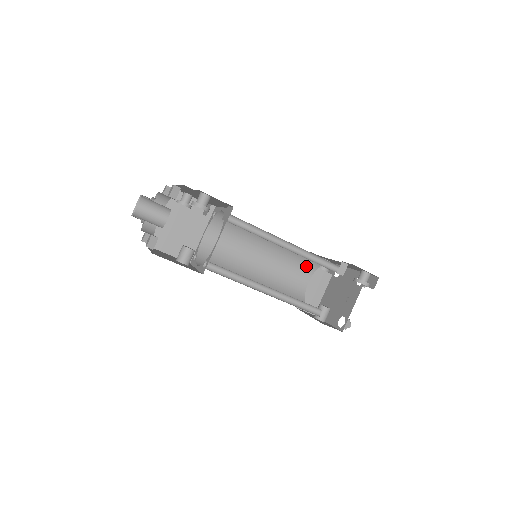
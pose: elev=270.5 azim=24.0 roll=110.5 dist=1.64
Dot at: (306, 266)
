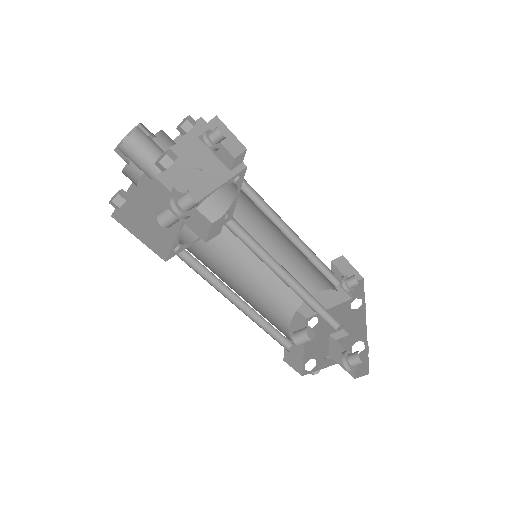
Dot at: (323, 280)
